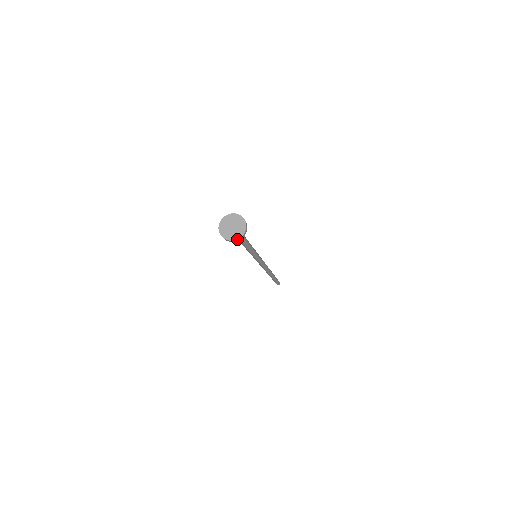
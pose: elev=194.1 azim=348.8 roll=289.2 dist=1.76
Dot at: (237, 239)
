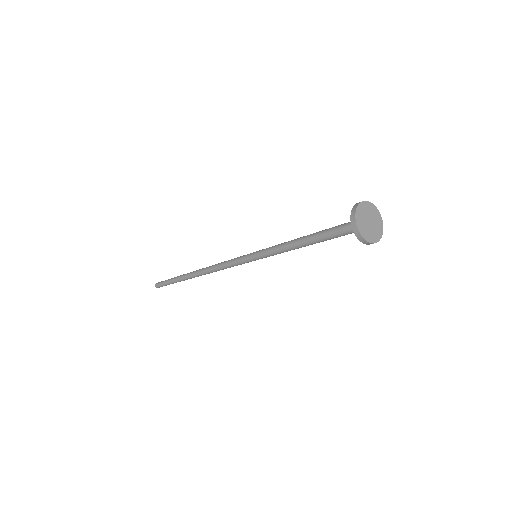
Dot at: (373, 243)
